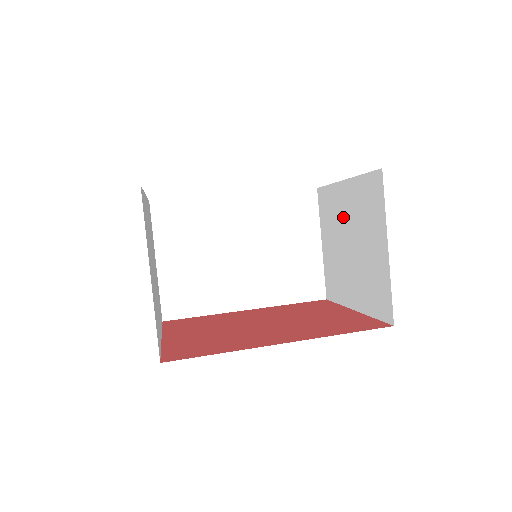
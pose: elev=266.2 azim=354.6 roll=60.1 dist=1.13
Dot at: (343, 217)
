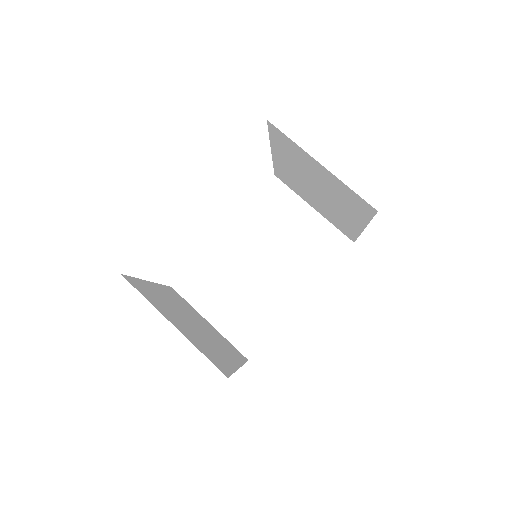
Dot at: (296, 176)
